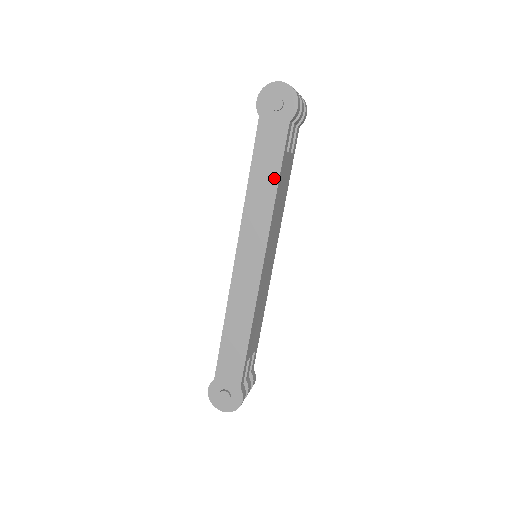
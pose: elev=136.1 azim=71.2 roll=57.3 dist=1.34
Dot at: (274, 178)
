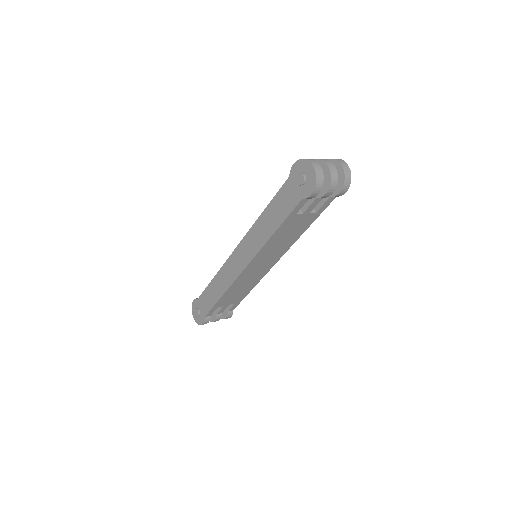
Dot at: (275, 226)
